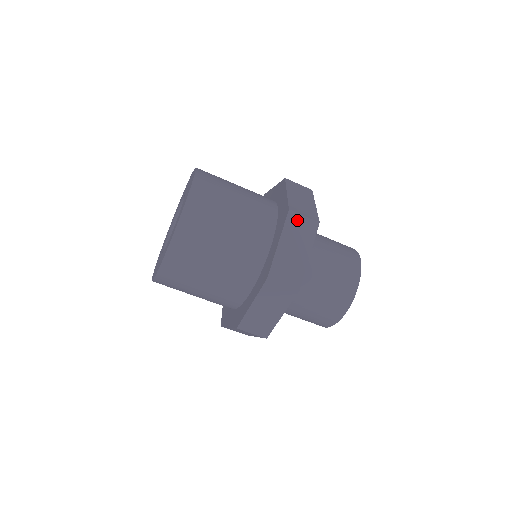
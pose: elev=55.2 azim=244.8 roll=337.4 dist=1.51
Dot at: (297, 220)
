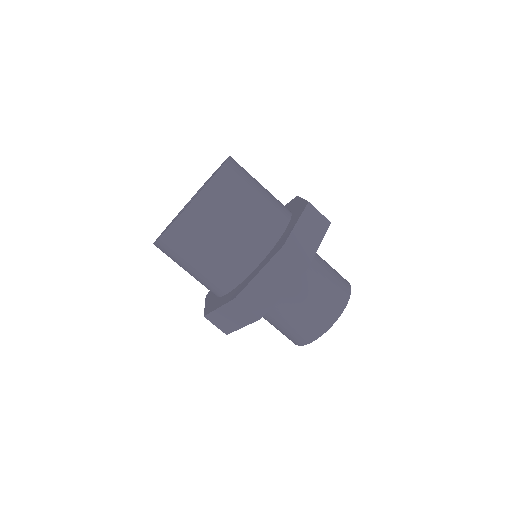
Dot at: (287, 258)
